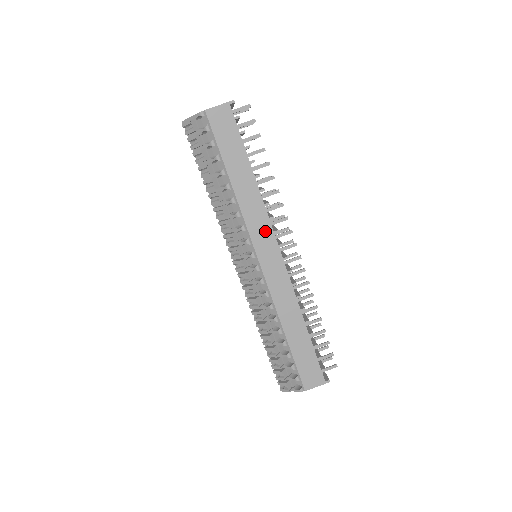
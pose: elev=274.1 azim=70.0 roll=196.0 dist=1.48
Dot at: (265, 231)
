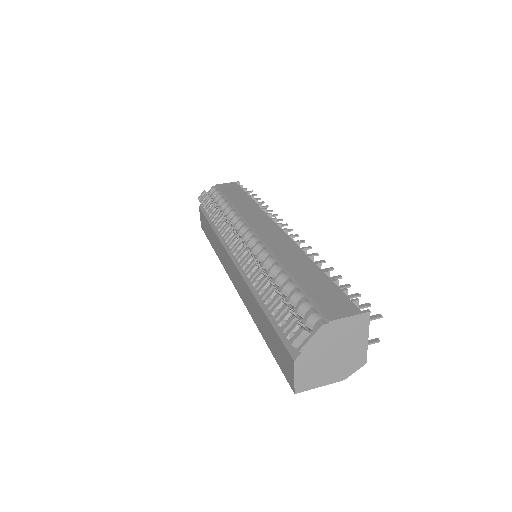
Dot at: (262, 218)
